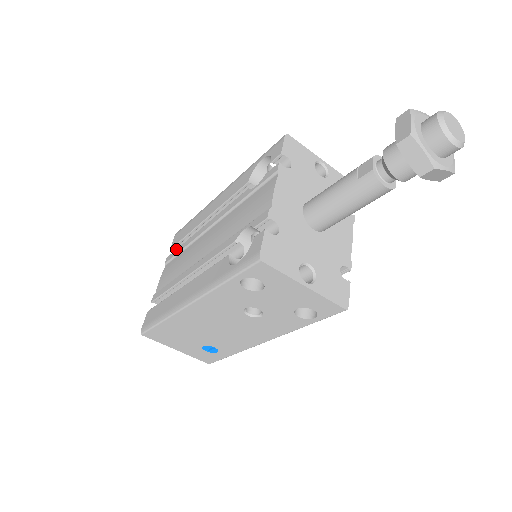
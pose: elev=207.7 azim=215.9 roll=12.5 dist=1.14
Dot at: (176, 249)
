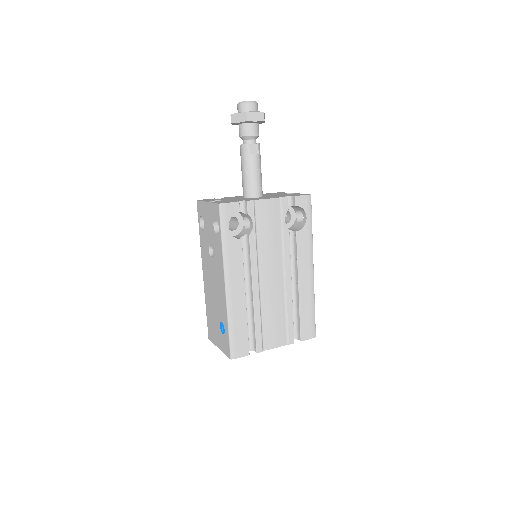
Dot at: occluded
